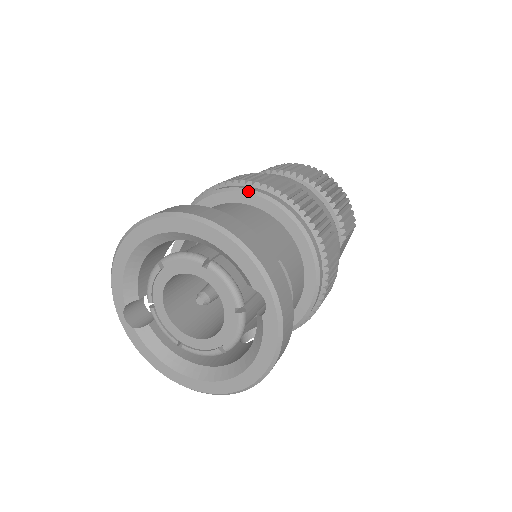
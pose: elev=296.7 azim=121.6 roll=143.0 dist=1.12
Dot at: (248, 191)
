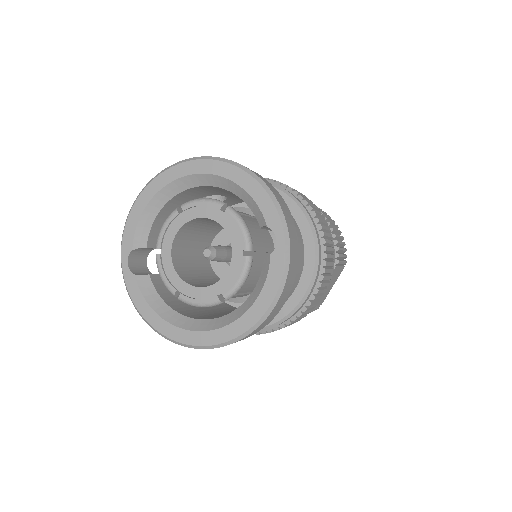
Dot at: occluded
